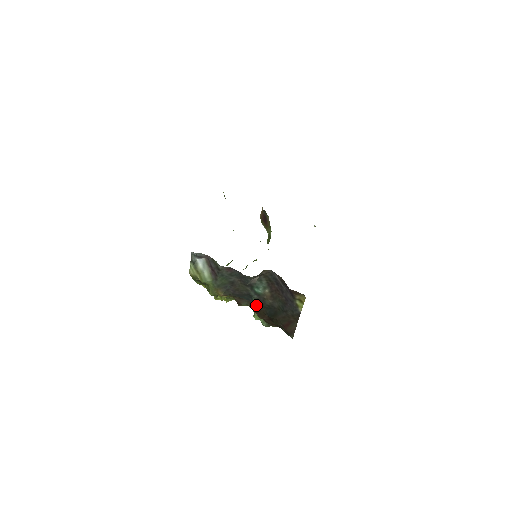
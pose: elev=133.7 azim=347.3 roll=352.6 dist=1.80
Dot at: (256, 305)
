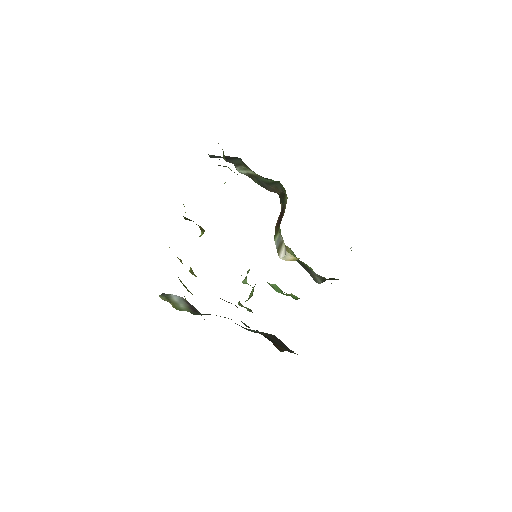
Dot at: (244, 324)
